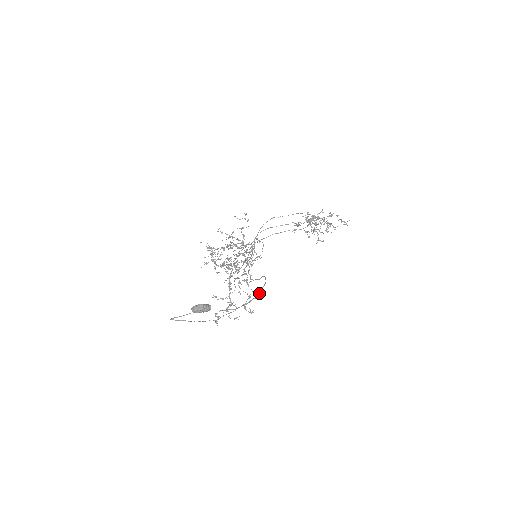
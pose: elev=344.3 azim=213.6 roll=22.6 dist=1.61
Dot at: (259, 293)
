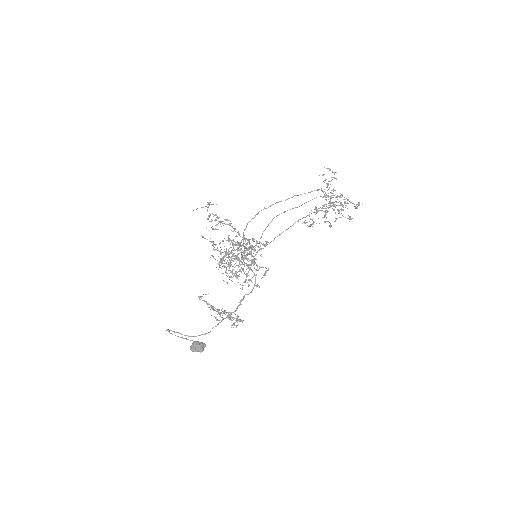
Dot at: (244, 297)
